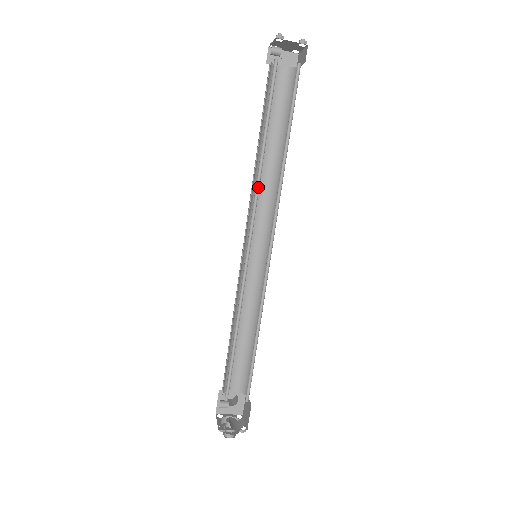
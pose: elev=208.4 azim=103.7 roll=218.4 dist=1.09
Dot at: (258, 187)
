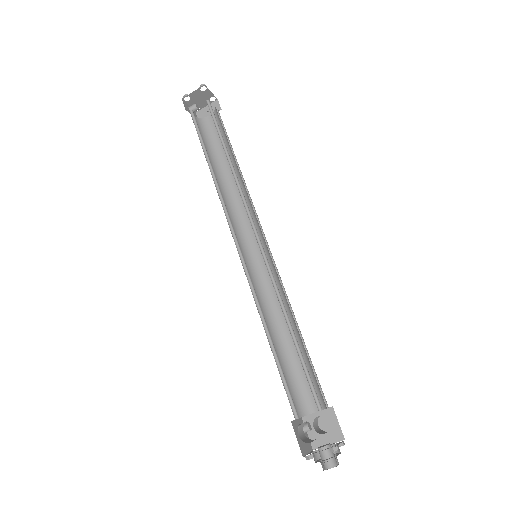
Dot at: occluded
